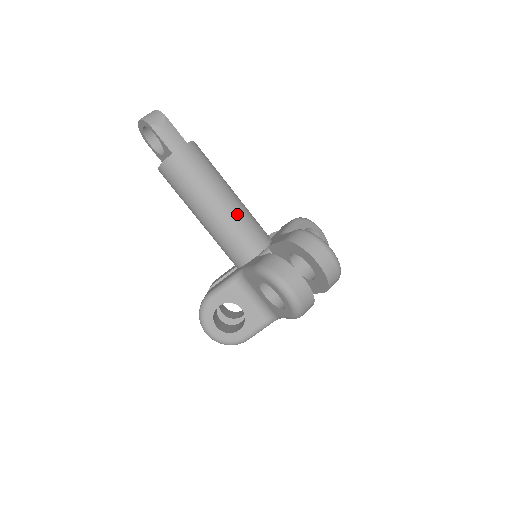
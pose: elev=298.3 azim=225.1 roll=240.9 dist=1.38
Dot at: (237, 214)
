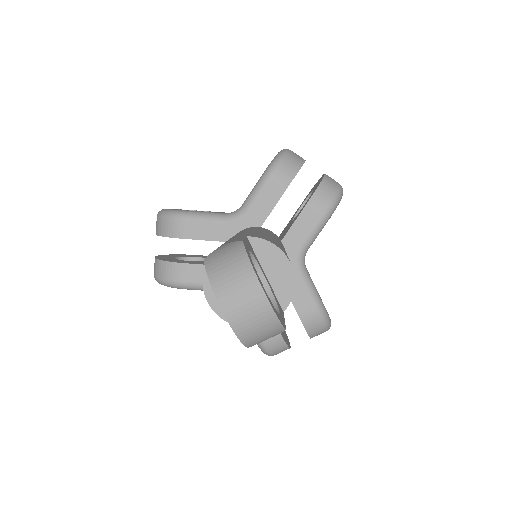
Dot at: occluded
